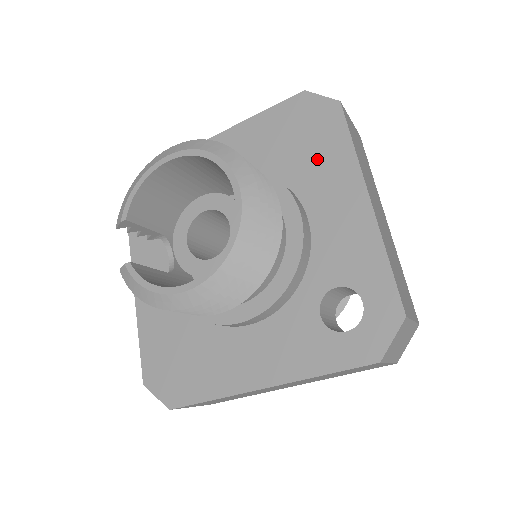
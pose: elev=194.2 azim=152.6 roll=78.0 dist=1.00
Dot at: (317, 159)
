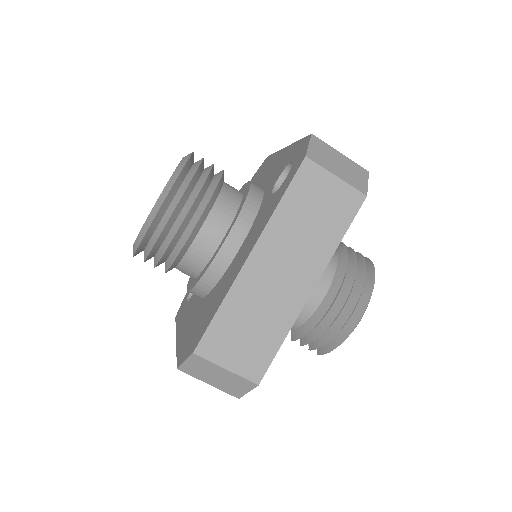
Dot at: (261, 176)
